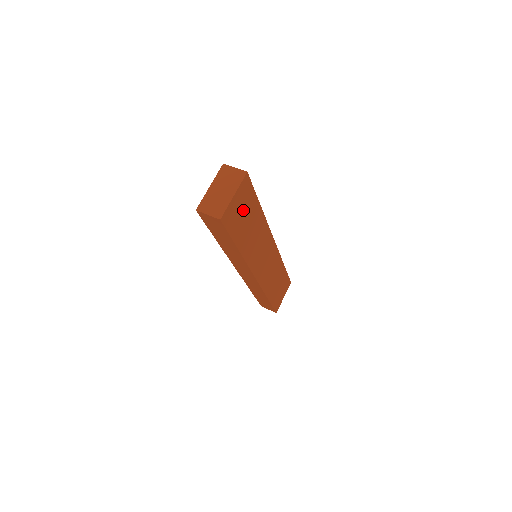
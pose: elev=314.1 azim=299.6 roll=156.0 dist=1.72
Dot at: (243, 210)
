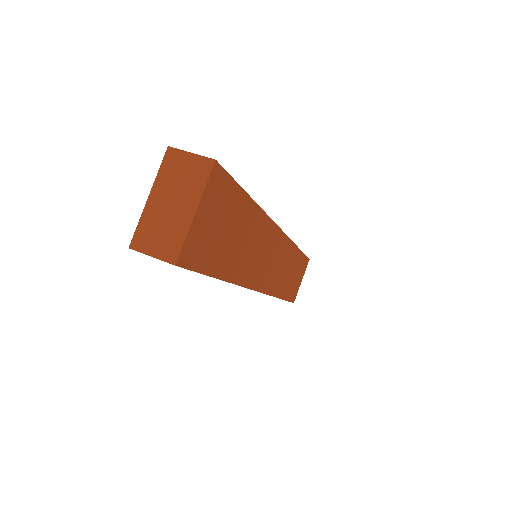
Dot at: (220, 223)
